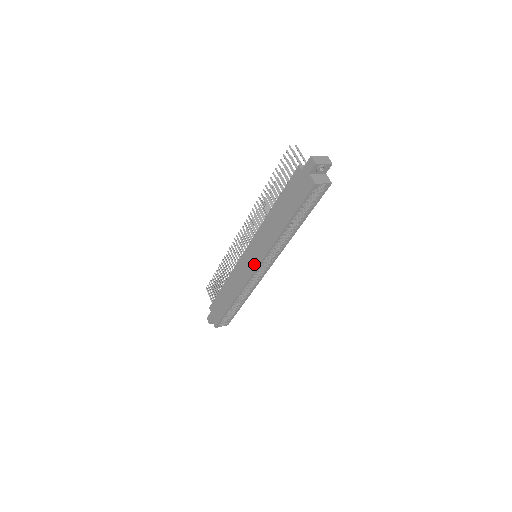
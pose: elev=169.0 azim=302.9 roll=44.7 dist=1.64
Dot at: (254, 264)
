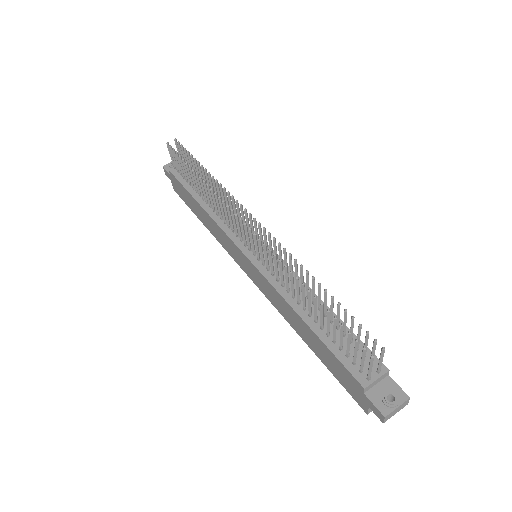
Dot at: (250, 276)
